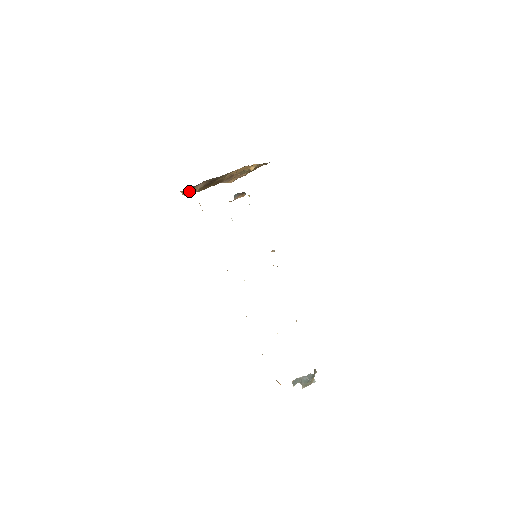
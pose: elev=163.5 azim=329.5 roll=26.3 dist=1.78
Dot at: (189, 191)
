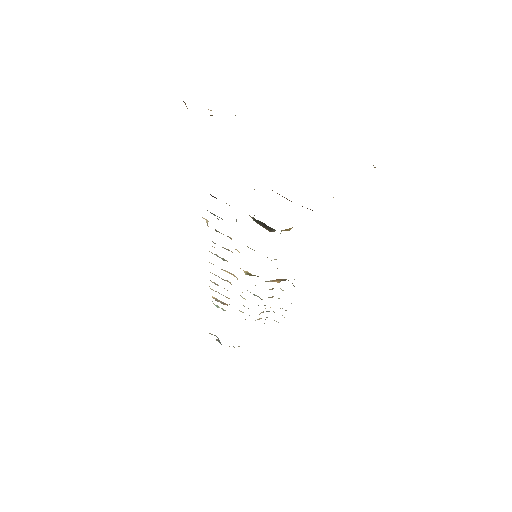
Dot at: occluded
